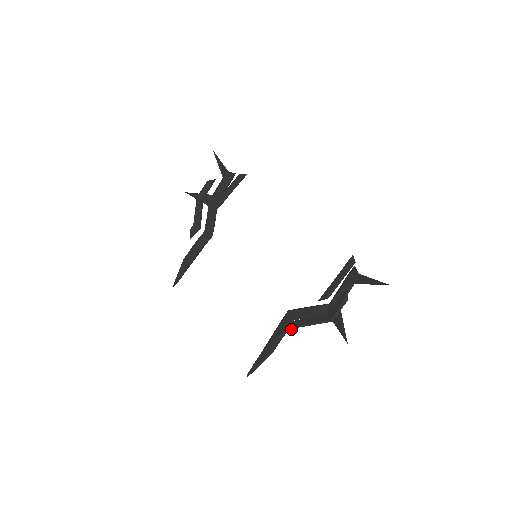
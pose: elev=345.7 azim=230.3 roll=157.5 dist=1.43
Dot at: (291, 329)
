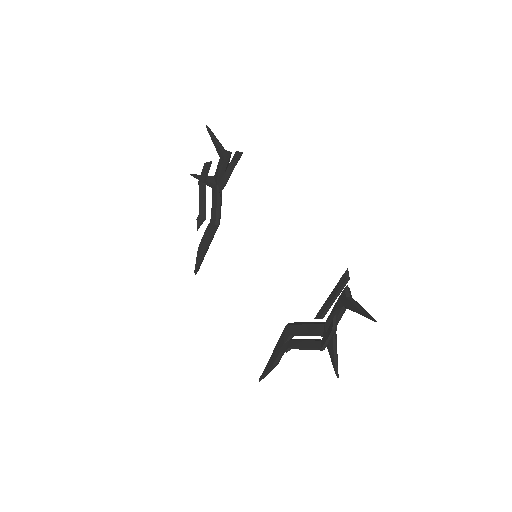
Dot at: (286, 350)
